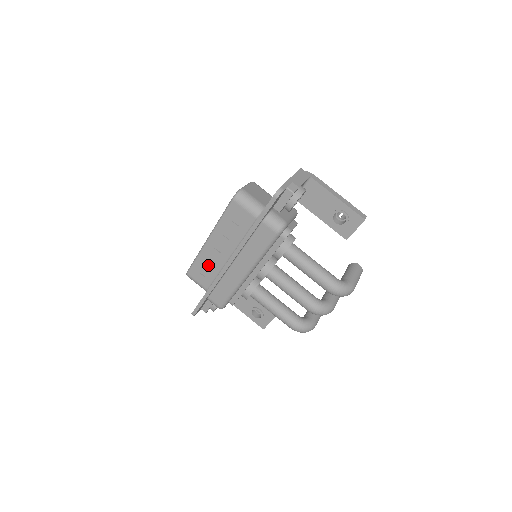
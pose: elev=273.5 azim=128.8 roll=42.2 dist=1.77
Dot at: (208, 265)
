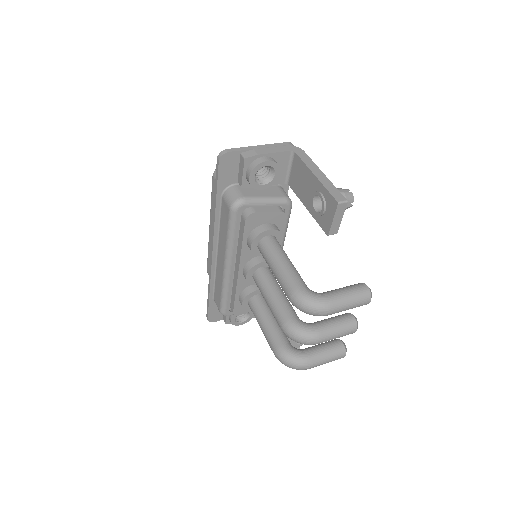
Dot at: occluded
